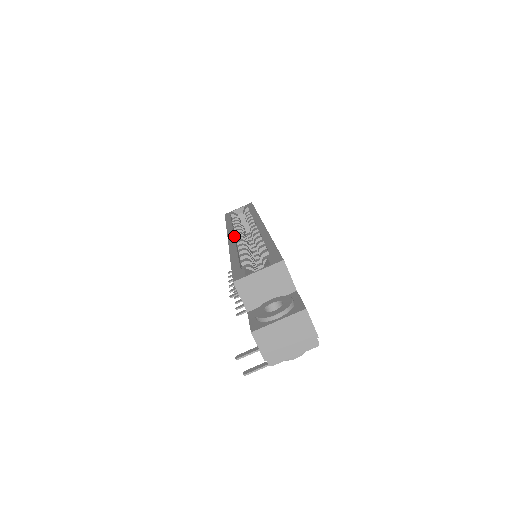
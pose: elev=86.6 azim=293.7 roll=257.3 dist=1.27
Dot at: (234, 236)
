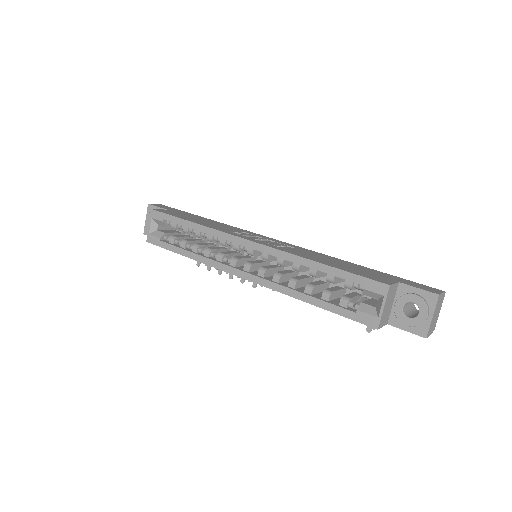
Dot at: (249, 274)
